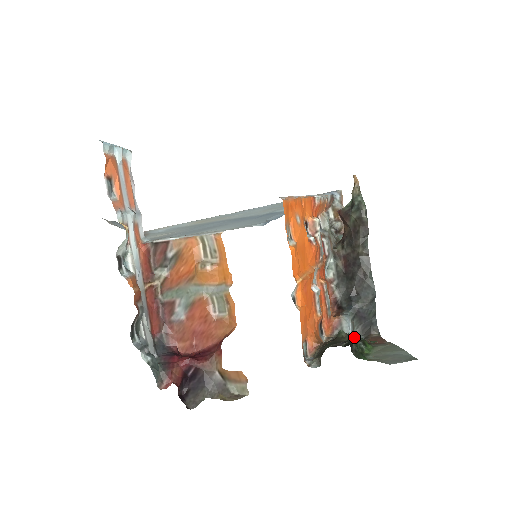
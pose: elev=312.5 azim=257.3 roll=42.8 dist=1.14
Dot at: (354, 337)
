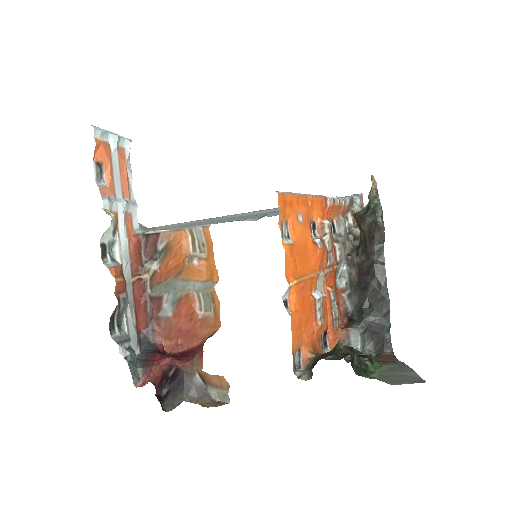
Dot at: (353, 350)
